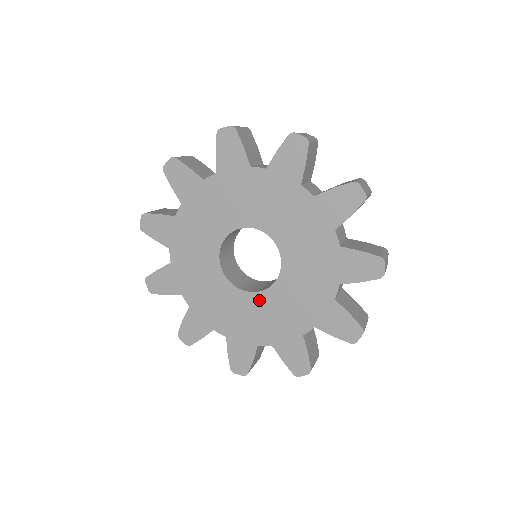
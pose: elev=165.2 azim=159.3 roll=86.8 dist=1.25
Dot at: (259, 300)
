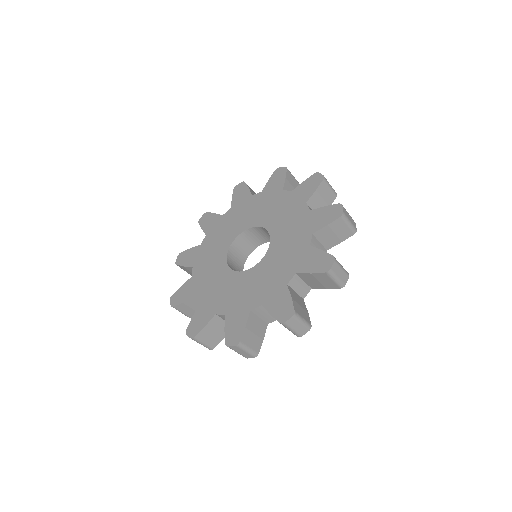
Dot at: (253, 273)
